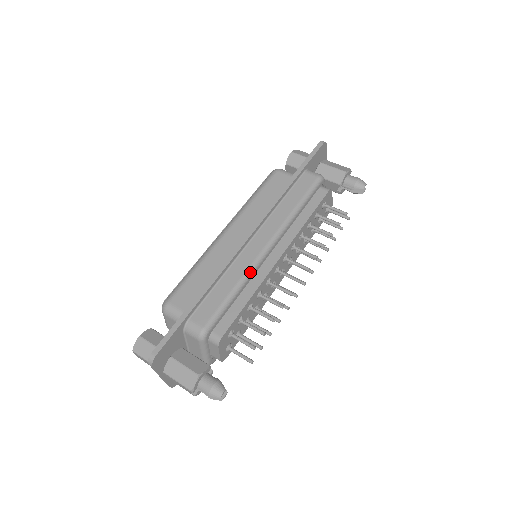
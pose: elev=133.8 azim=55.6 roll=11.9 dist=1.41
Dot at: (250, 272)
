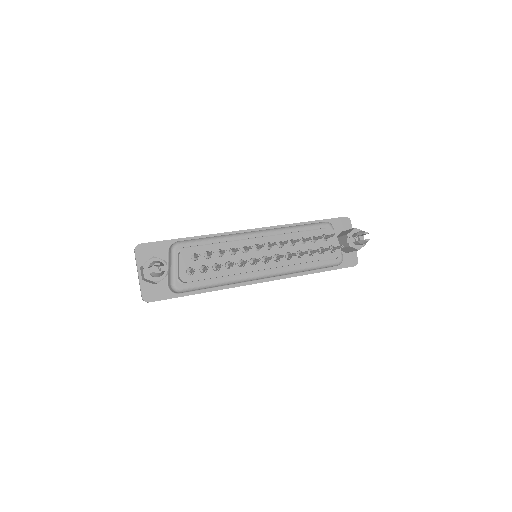
Dot at: (233, 235)
